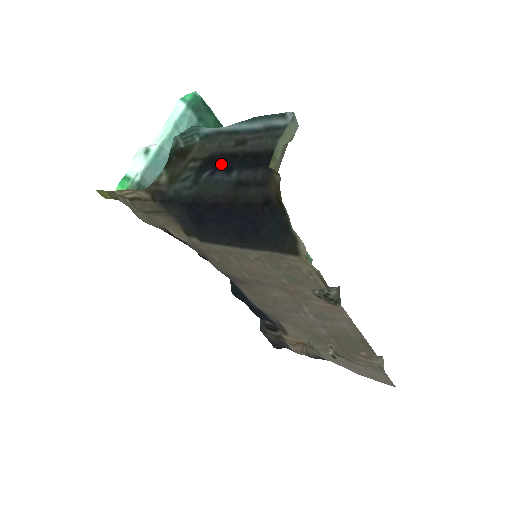
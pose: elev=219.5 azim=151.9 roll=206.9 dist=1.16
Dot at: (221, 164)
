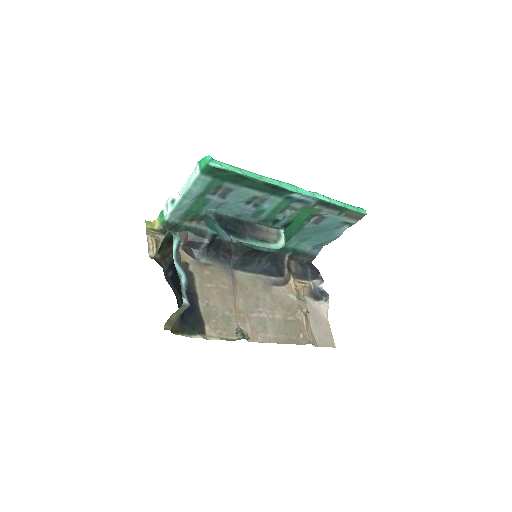
Dot at: (174, 277)
